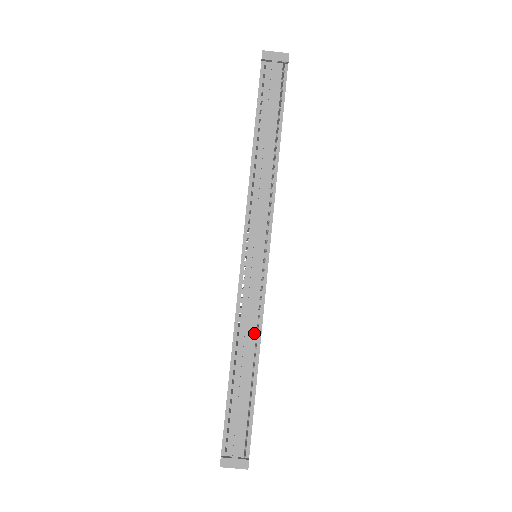
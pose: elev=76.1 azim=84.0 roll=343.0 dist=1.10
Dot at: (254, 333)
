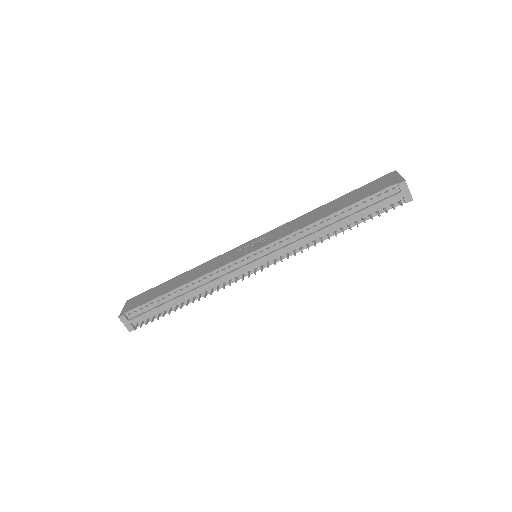
Dot at: (207, 289)
